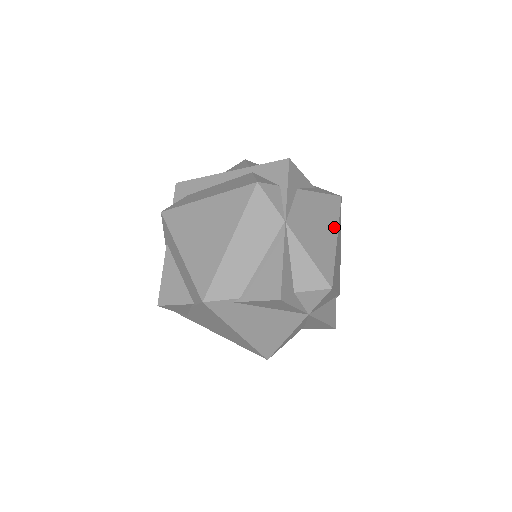
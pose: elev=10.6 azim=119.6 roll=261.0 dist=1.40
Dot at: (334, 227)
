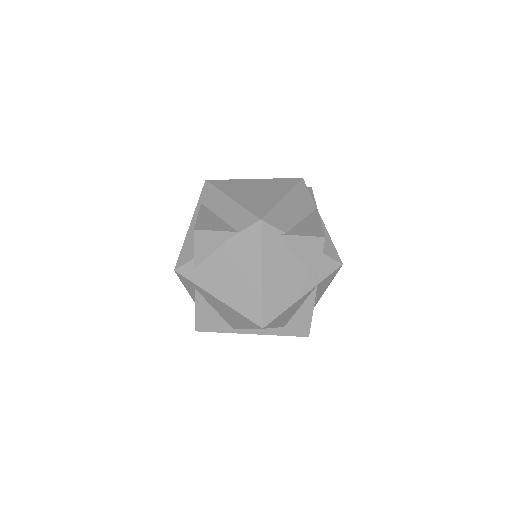
Dot at: occluded
